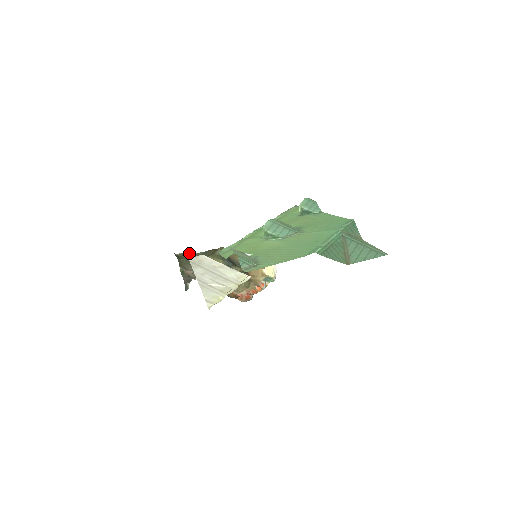
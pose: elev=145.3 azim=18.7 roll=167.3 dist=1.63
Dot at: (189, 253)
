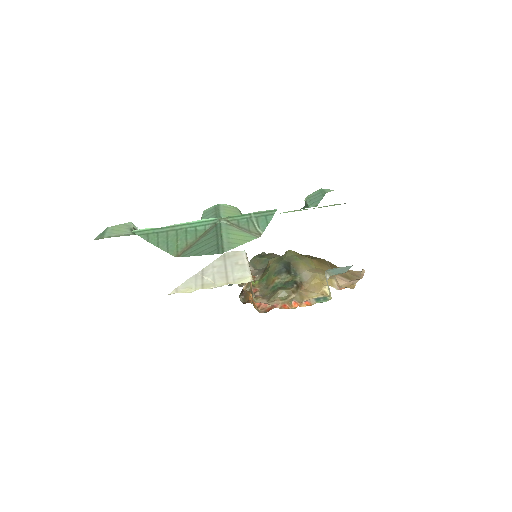
Dot at: (279, 255)
